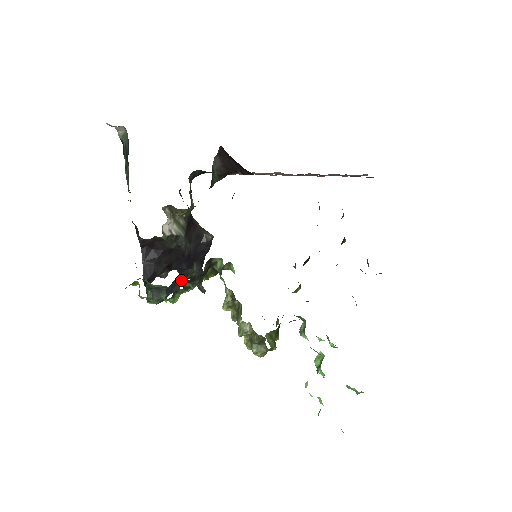
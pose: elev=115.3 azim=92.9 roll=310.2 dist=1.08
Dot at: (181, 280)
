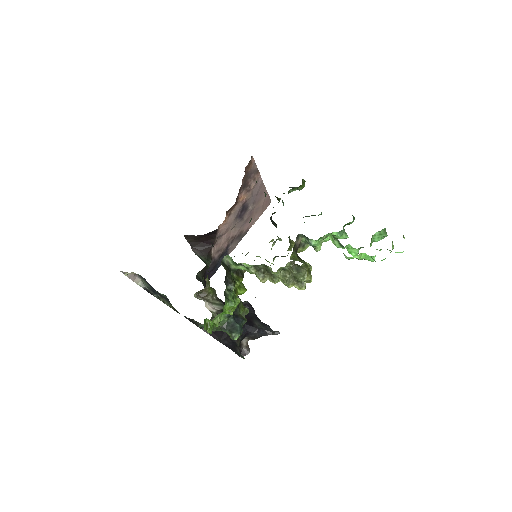
Dot at: (239, 312)
